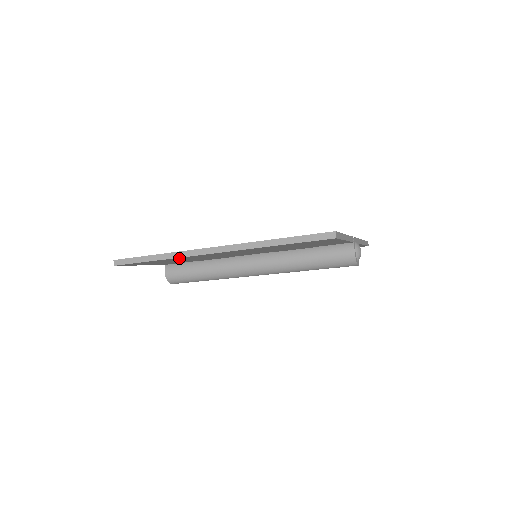
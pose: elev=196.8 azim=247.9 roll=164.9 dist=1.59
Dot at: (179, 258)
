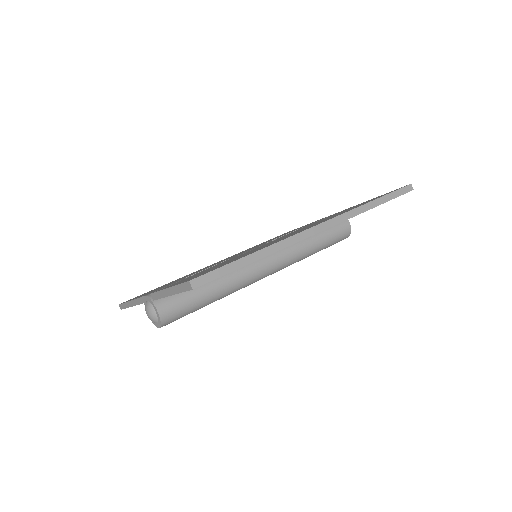
Dot at: occluded
